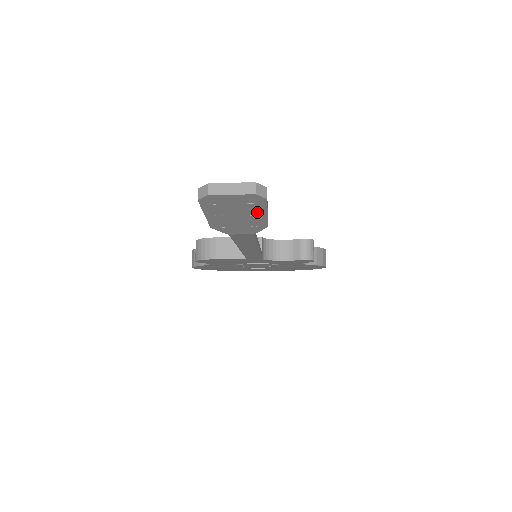
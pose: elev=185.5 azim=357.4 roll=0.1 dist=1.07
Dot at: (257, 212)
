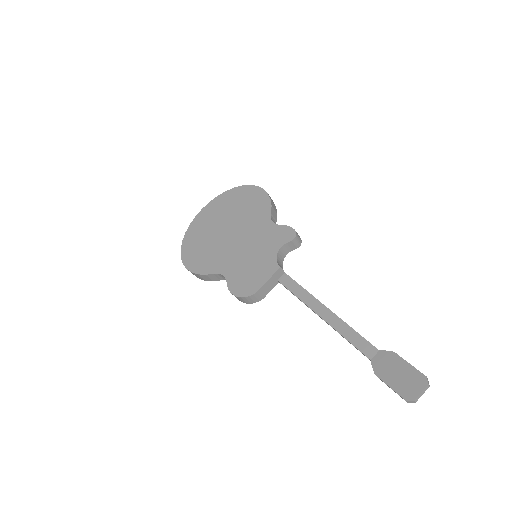
Dot at: (410, 371)
